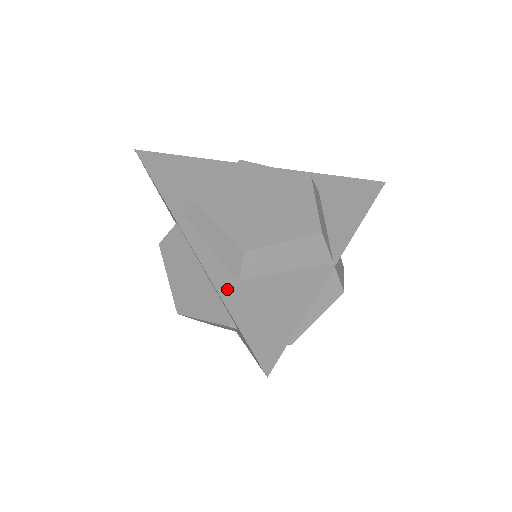
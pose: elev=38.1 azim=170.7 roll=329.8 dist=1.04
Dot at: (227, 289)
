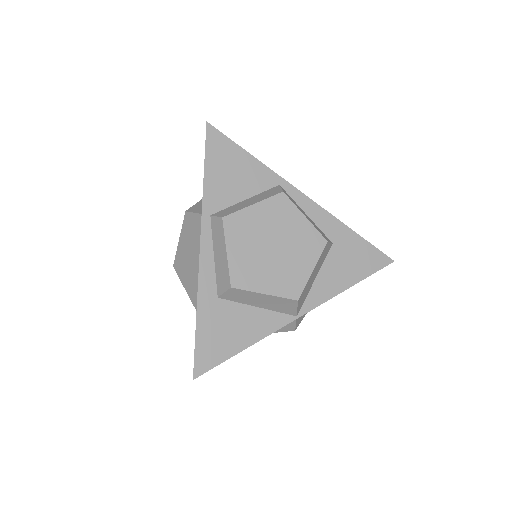
Dot at: (205, 300)
